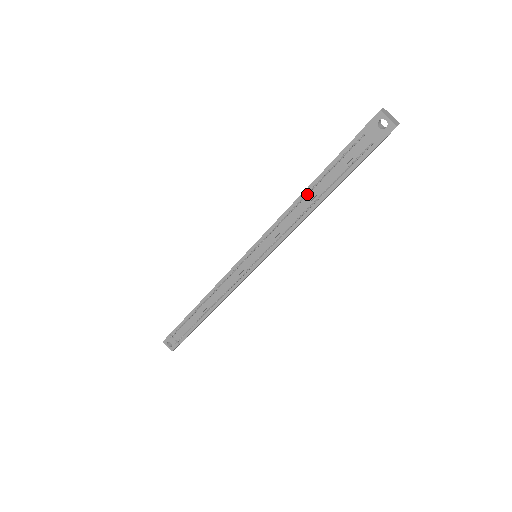
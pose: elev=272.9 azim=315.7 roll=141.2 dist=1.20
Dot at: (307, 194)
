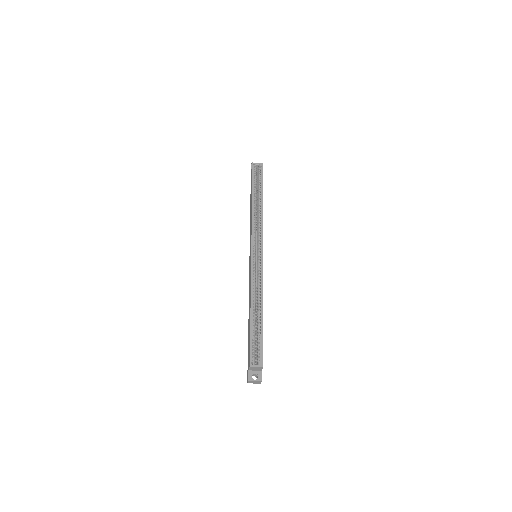
Dot at: occluded
